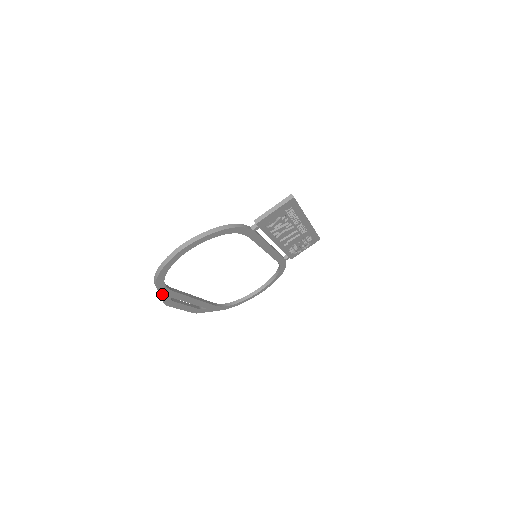
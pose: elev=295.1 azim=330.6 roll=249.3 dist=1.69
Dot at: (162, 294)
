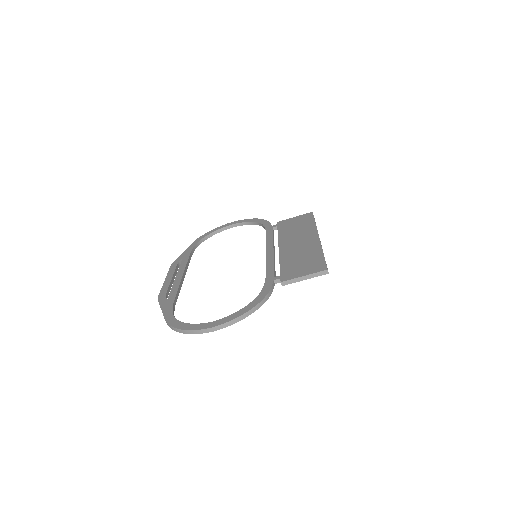
Dot at: occluded
